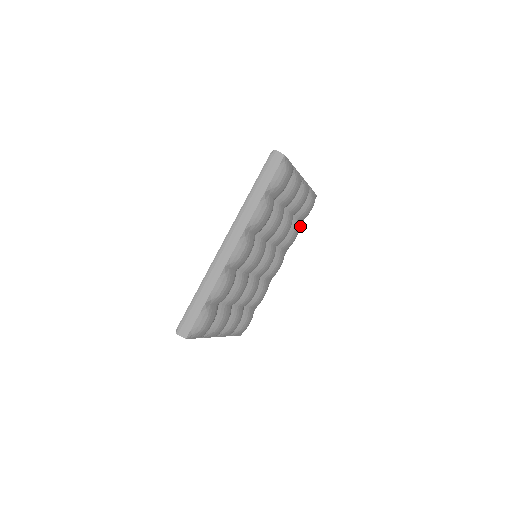
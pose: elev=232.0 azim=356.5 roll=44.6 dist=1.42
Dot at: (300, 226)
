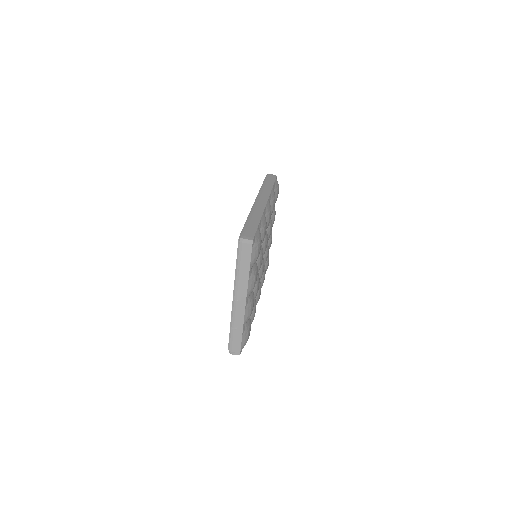
Dot at: occluded
